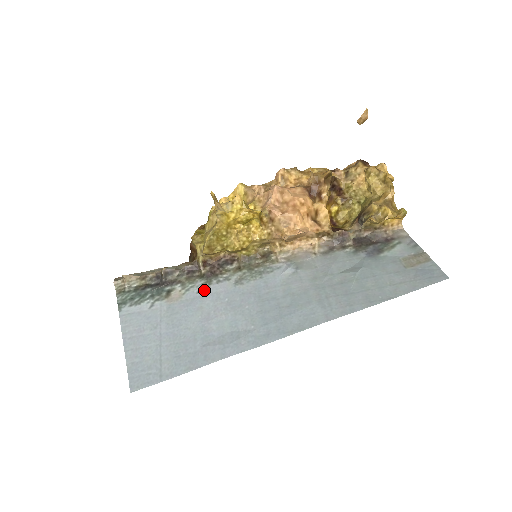
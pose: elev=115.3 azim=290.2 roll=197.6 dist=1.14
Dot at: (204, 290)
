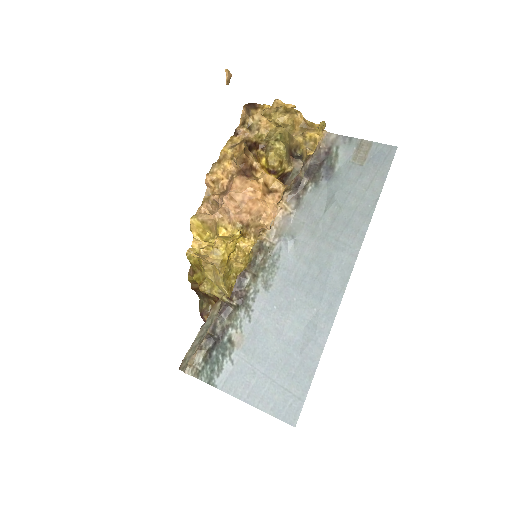
Dot at: (252, 316)
